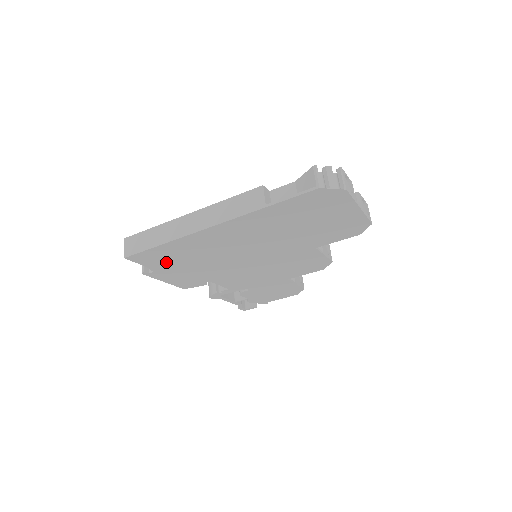
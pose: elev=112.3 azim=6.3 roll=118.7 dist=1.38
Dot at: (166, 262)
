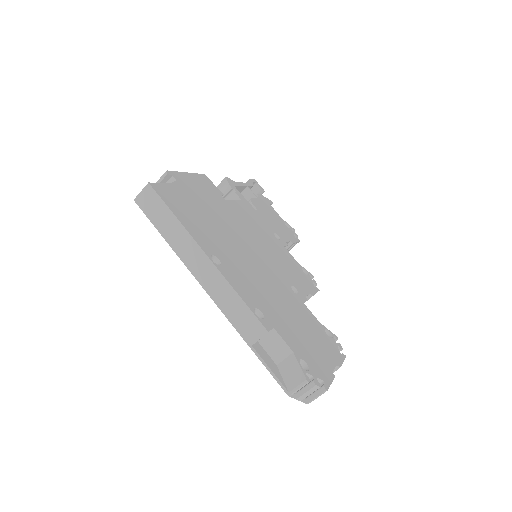
Dot at: occluded
